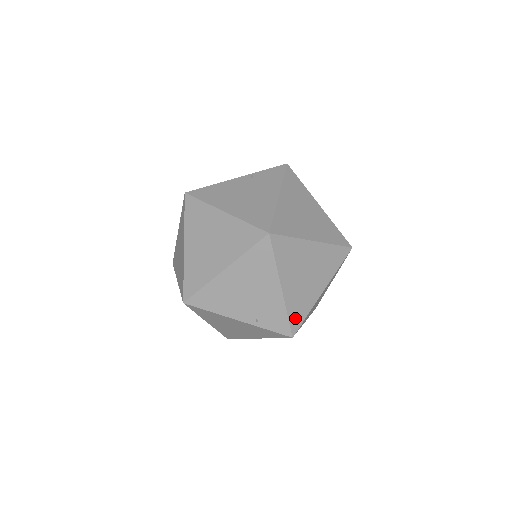
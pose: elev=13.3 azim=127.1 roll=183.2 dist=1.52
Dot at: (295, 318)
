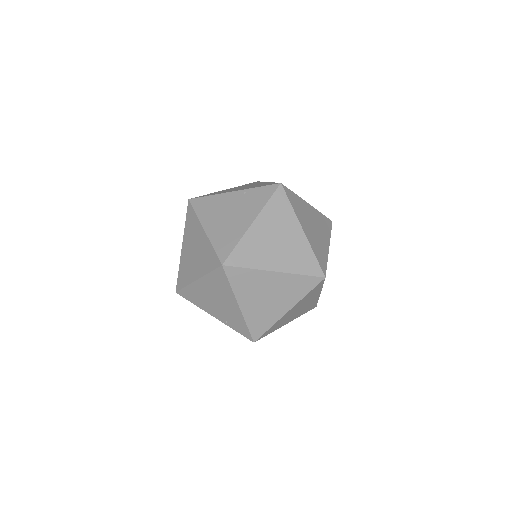
Dot at: (256, 329)
